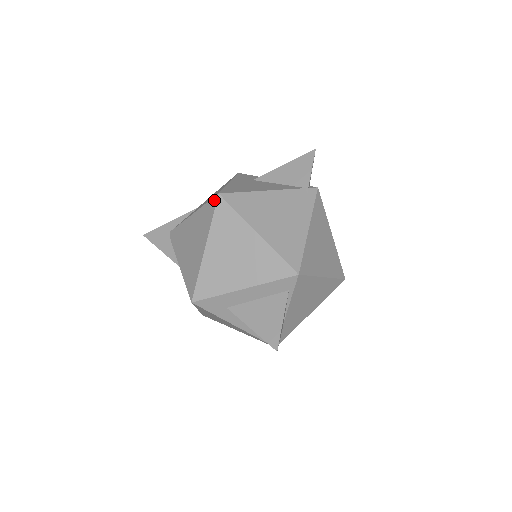
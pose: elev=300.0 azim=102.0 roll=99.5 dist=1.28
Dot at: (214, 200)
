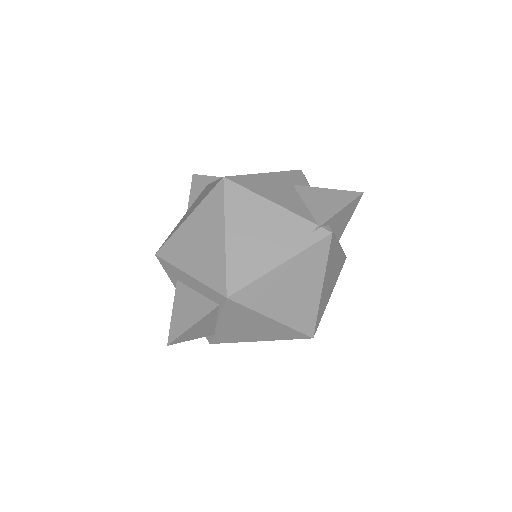
Dot at: (219, 180)
